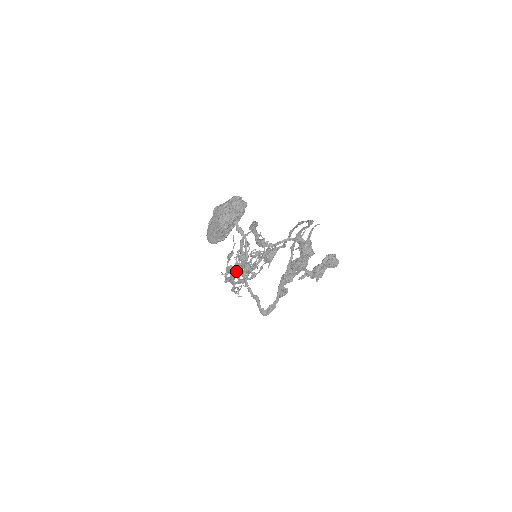
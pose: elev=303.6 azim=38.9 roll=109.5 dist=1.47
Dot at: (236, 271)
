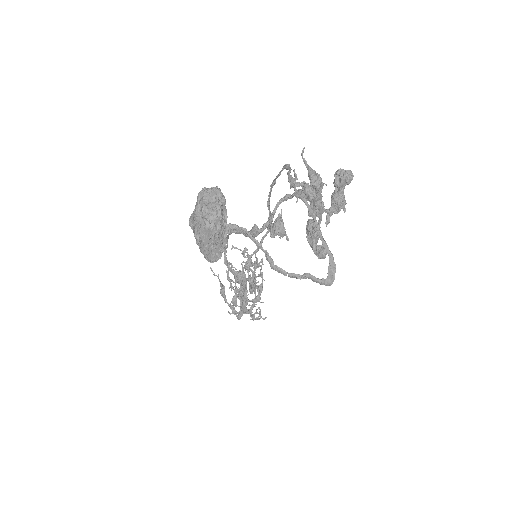
Dot at: (241, 299)
